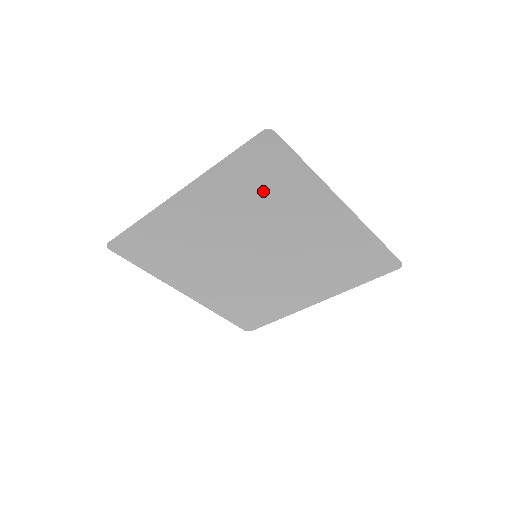
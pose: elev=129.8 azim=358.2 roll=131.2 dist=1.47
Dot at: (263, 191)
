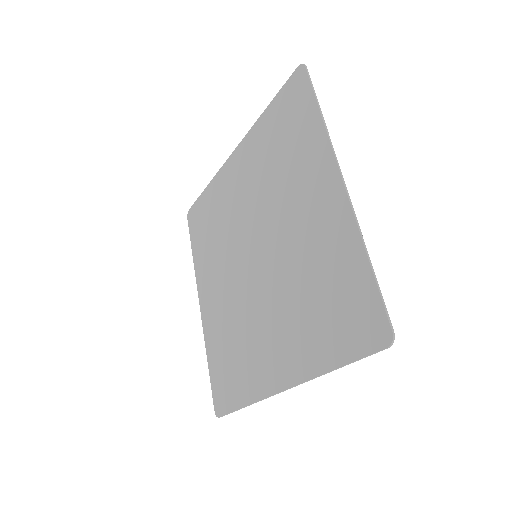
Dot at: (282, 147)
